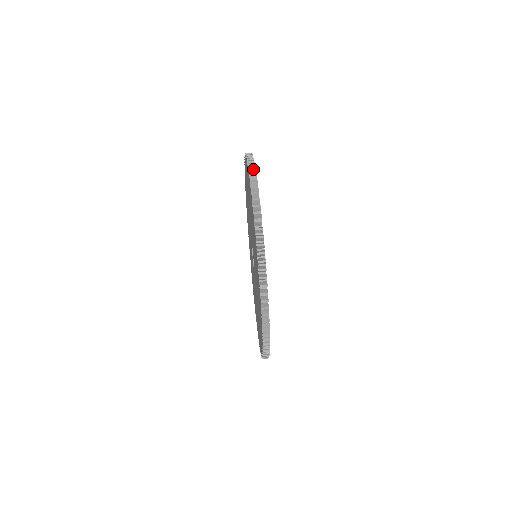
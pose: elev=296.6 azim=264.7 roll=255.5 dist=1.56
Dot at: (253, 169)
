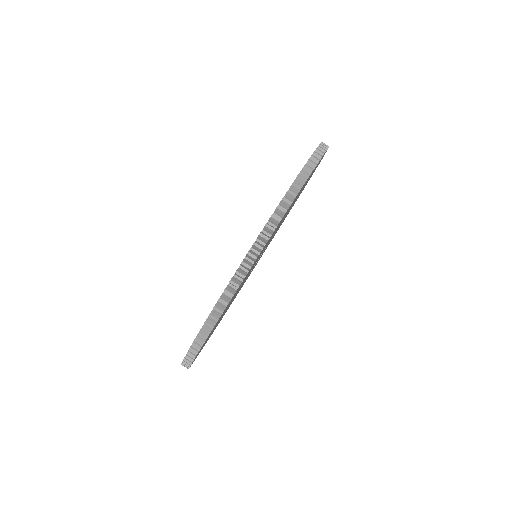
Dot at: occluded
